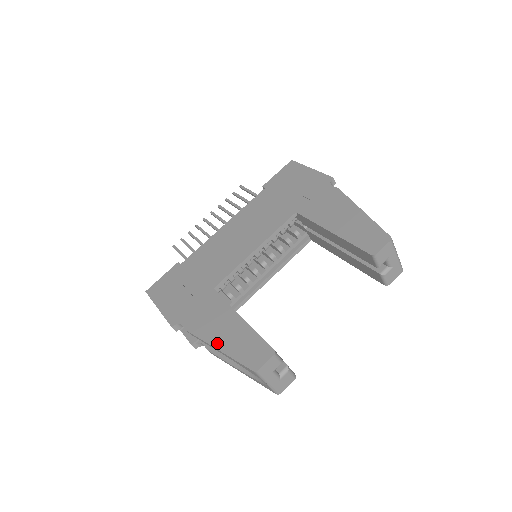
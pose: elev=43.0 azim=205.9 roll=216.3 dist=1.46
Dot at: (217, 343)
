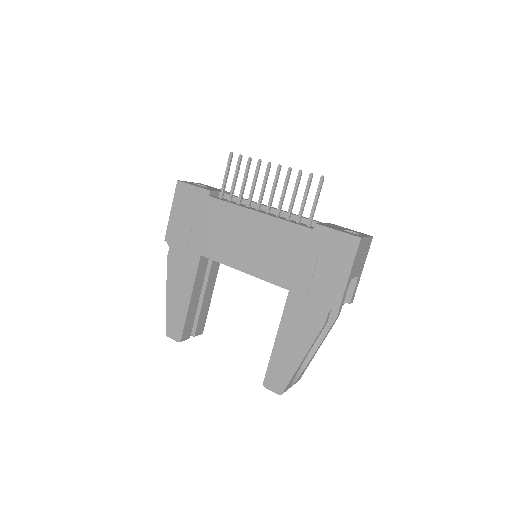
Dot at: (169, 293)
